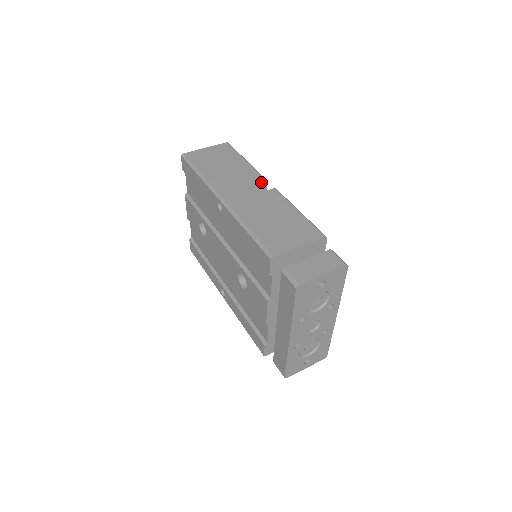
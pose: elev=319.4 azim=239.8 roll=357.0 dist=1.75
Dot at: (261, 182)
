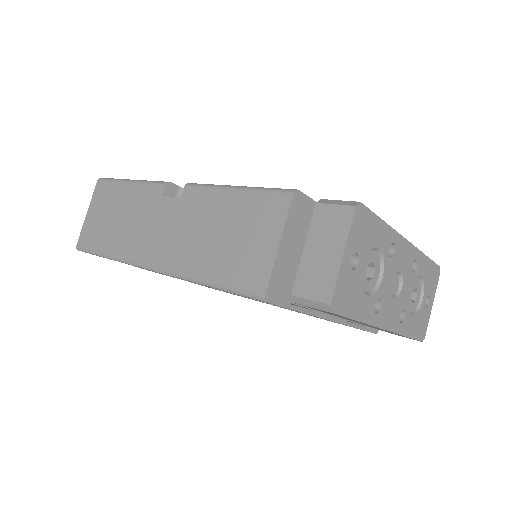
Dot at: (167, 192)
